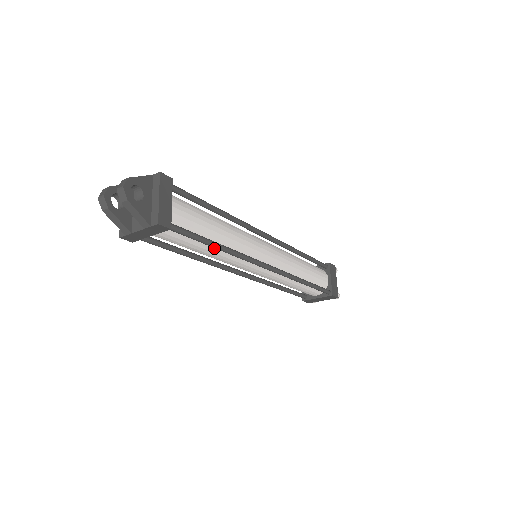
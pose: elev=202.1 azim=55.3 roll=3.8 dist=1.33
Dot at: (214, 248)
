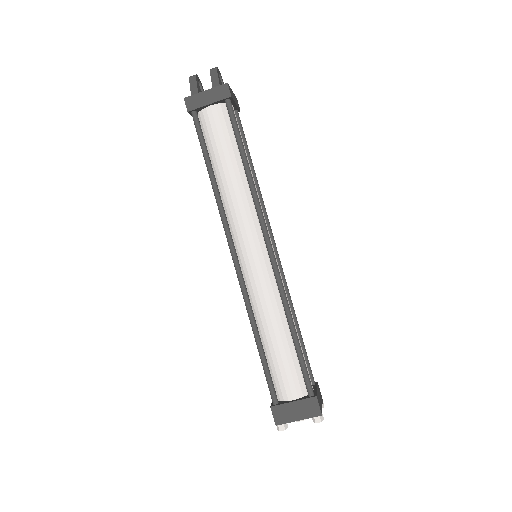
Dot at: (239, 171)
